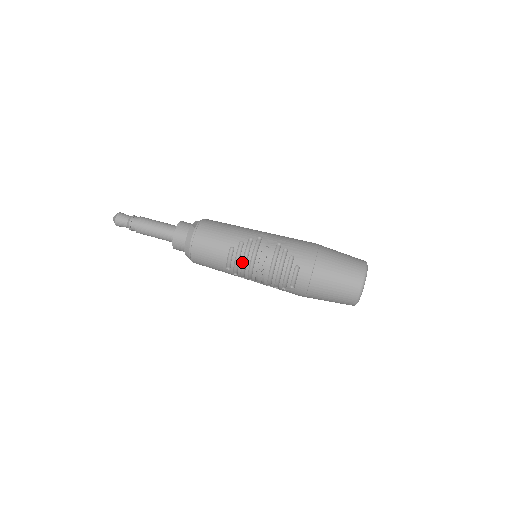
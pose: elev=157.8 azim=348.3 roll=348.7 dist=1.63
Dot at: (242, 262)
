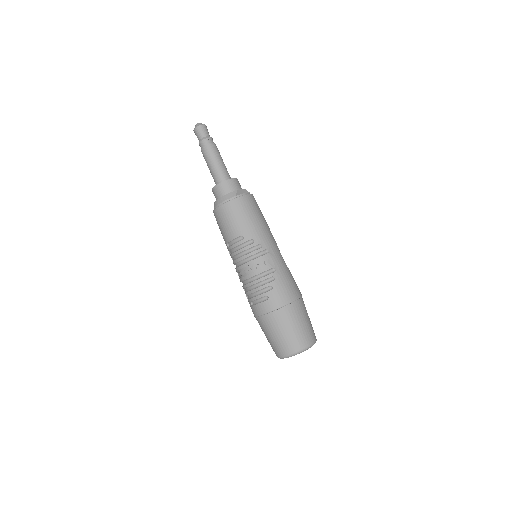
Dot at: (239, 253)
